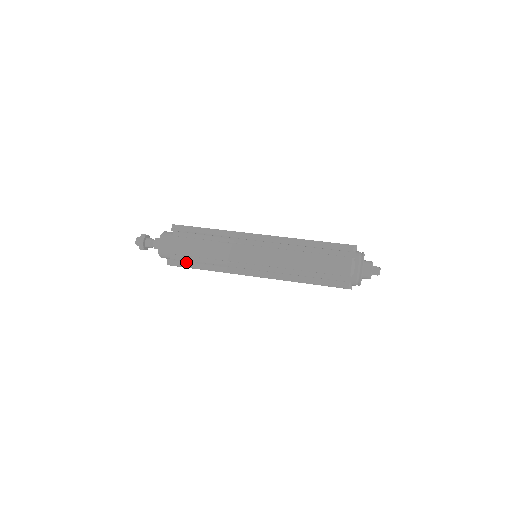
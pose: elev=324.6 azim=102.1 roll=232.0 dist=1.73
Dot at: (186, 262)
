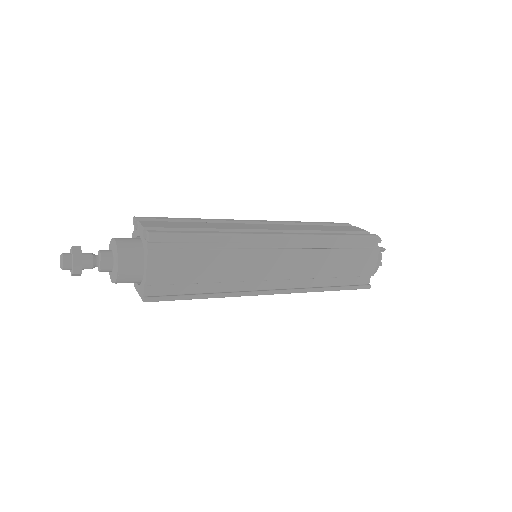
Dot at: (179, 231)
